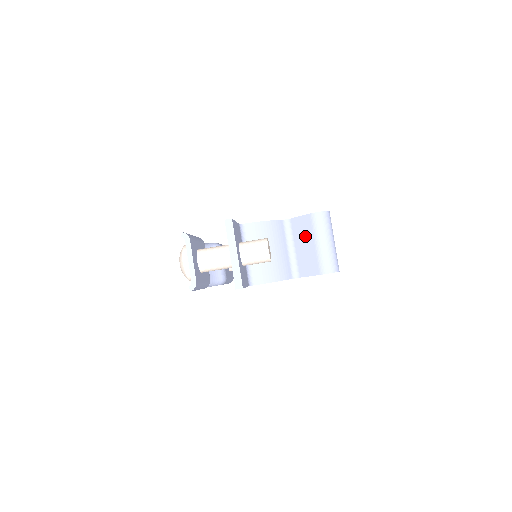
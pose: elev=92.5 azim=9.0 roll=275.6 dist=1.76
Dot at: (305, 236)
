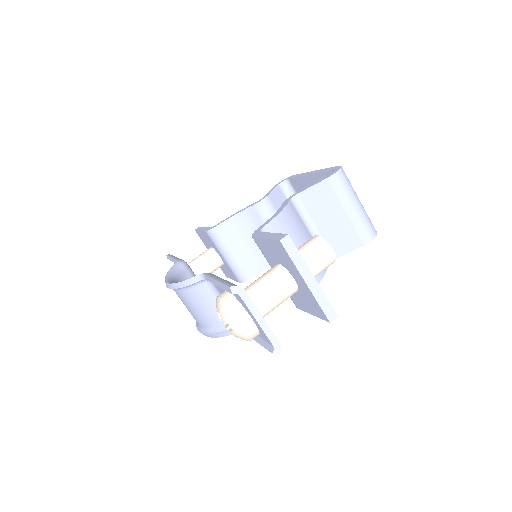
Dot at: (328, 208)
